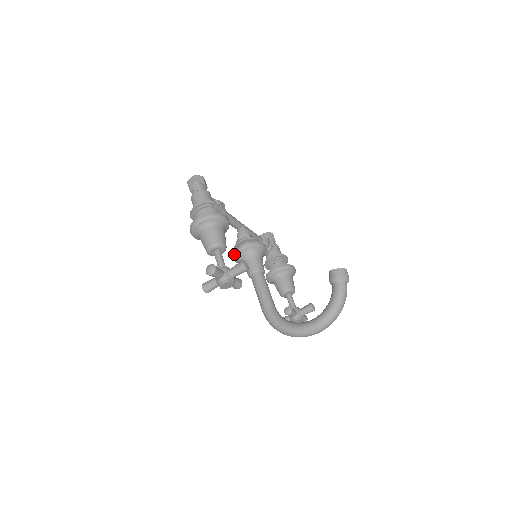
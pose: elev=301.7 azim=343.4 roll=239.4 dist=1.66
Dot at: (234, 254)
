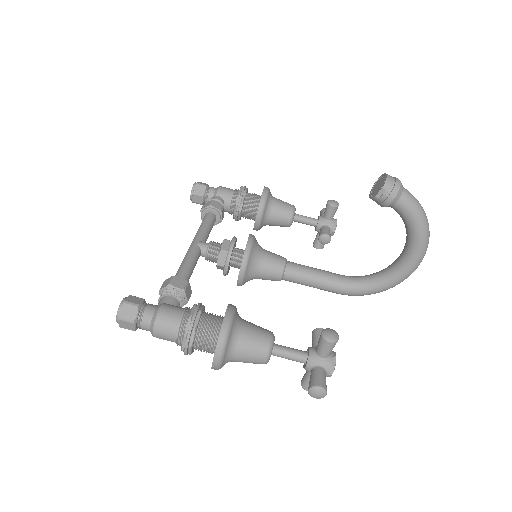
Dot at: occluded
